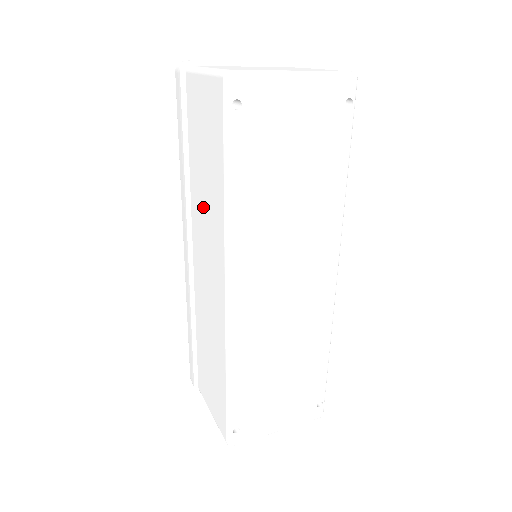
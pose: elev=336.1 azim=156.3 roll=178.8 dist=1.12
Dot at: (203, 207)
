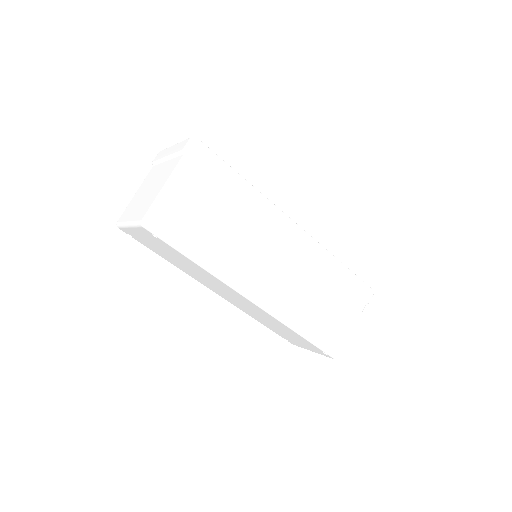
Dot at: occluded
